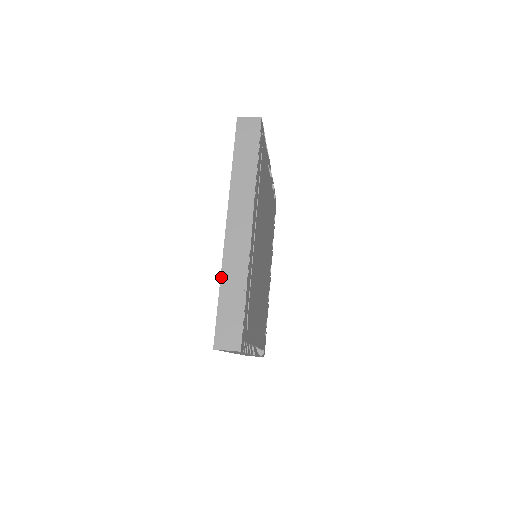
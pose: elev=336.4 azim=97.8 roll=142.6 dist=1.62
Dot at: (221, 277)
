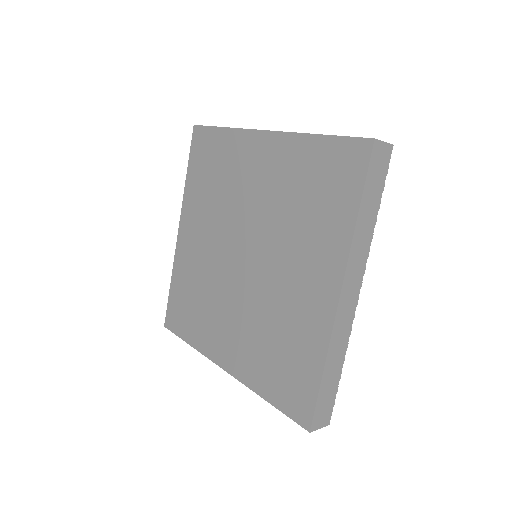
Dot at: (327, 356)
